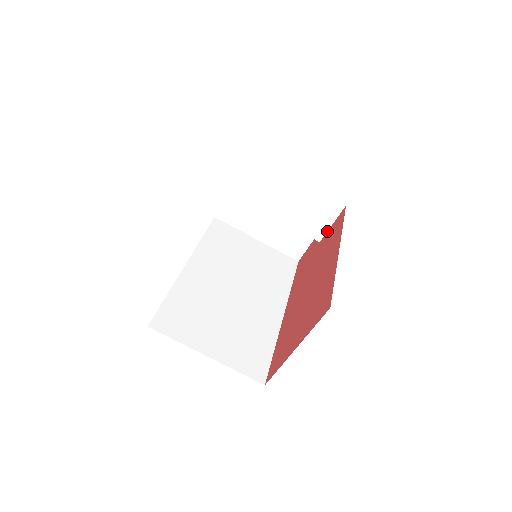
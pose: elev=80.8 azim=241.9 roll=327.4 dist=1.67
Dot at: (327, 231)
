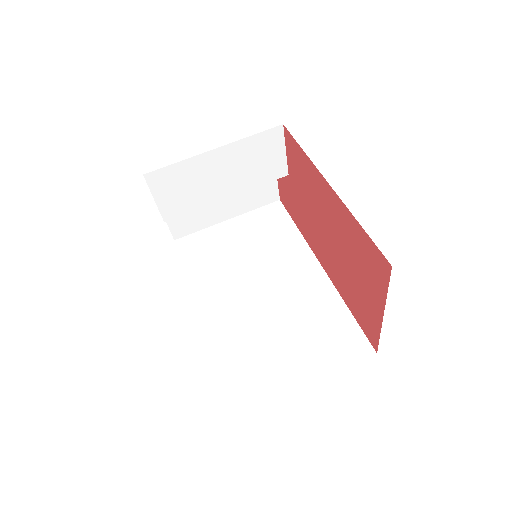
Dot at: (286, 161)
